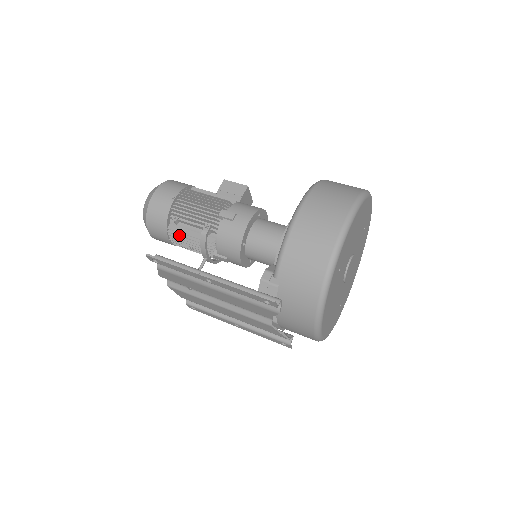
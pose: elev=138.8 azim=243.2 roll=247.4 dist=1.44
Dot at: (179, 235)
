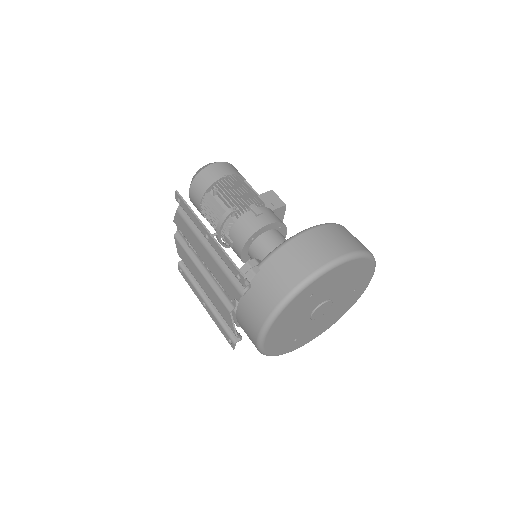
Dot at: (210, 204)
